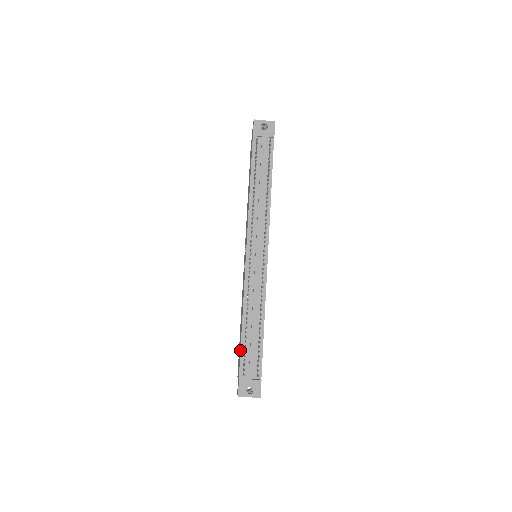
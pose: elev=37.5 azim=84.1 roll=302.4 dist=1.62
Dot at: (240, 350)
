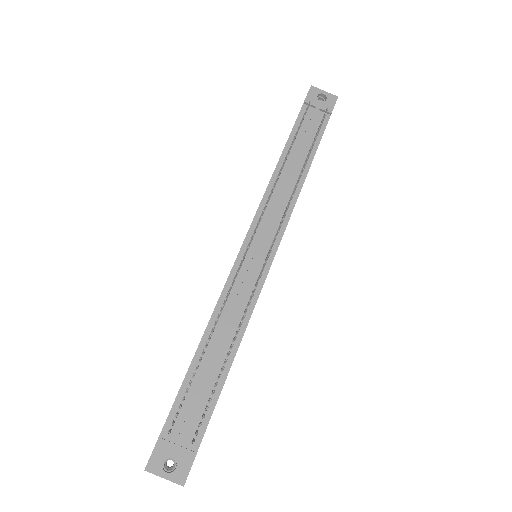
Dot at: (180, 387)
